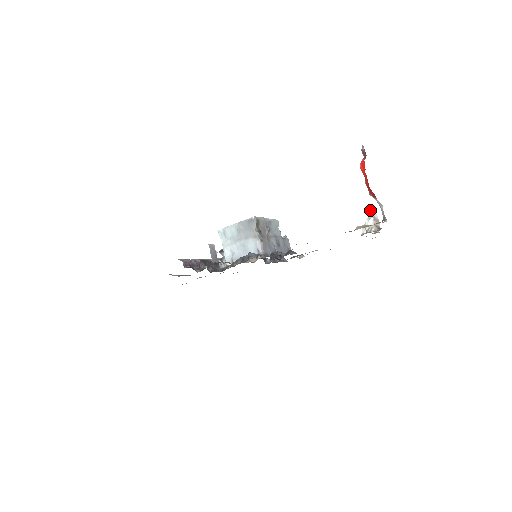
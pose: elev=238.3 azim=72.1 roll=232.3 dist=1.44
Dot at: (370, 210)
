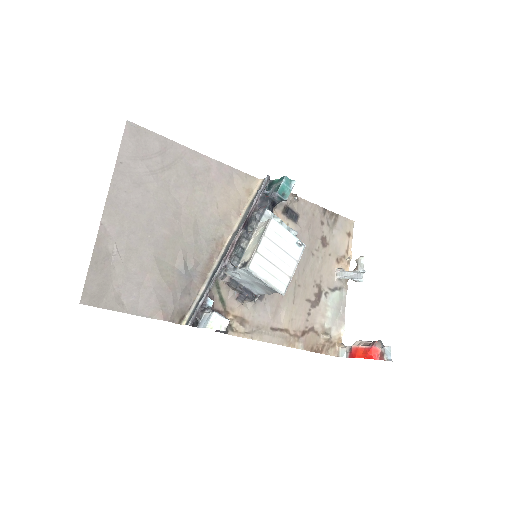
Dot at: (362, 272)
